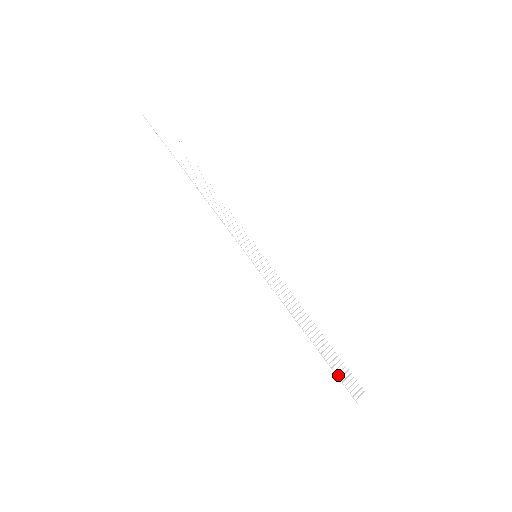
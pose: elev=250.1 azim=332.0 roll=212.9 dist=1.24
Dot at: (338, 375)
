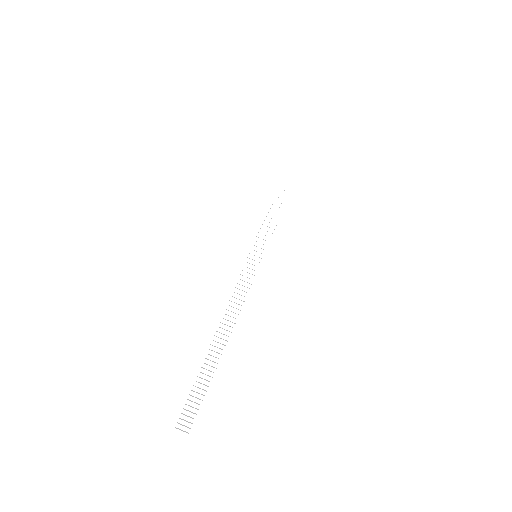
Dot at: (190, 396)
